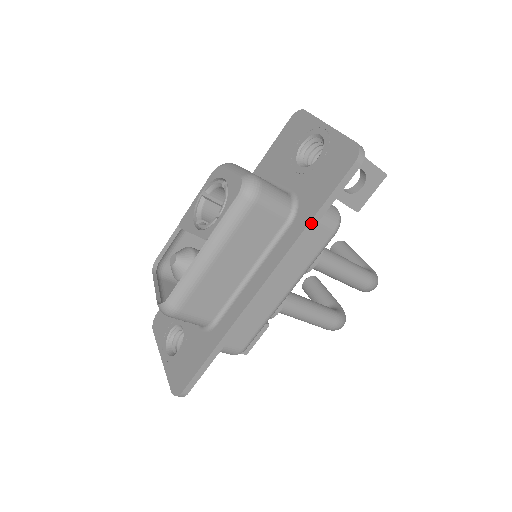
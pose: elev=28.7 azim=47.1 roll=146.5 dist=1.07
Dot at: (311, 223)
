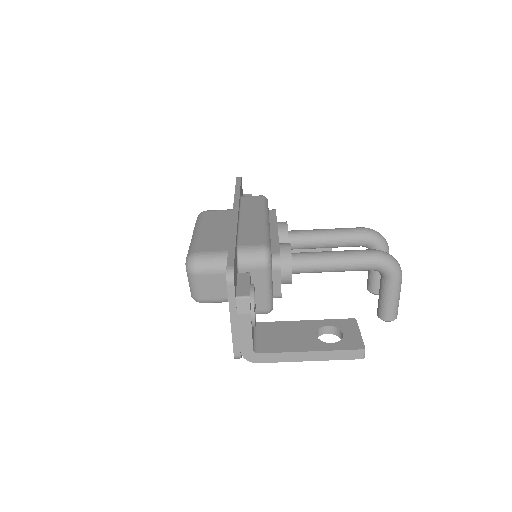
Dot at: (236, 192)
